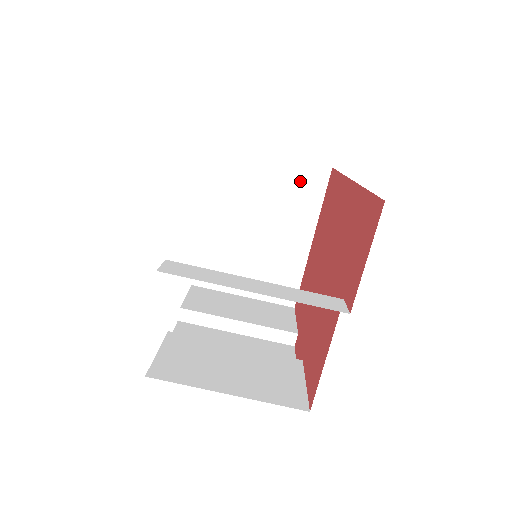
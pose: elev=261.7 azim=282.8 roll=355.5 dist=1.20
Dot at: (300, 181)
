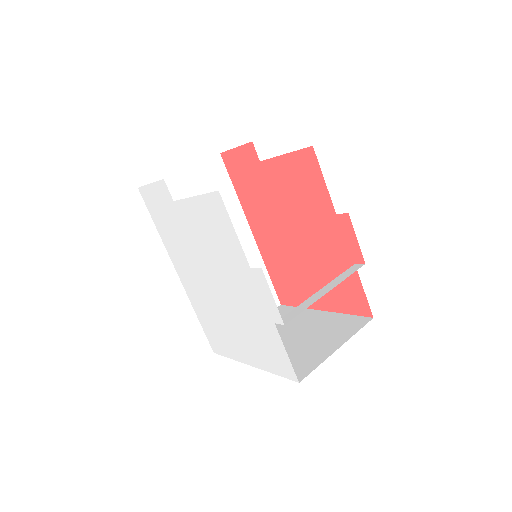
Dot at: occluded
